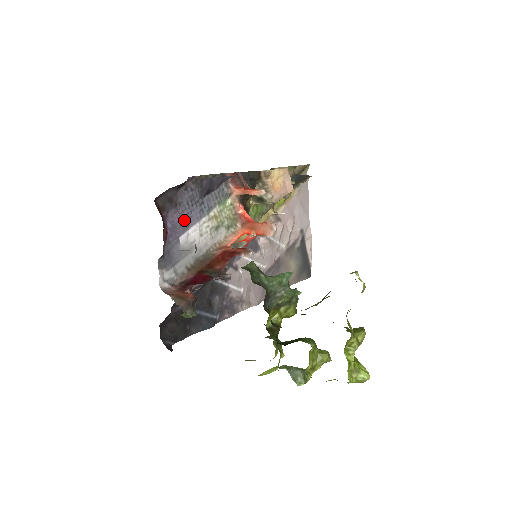
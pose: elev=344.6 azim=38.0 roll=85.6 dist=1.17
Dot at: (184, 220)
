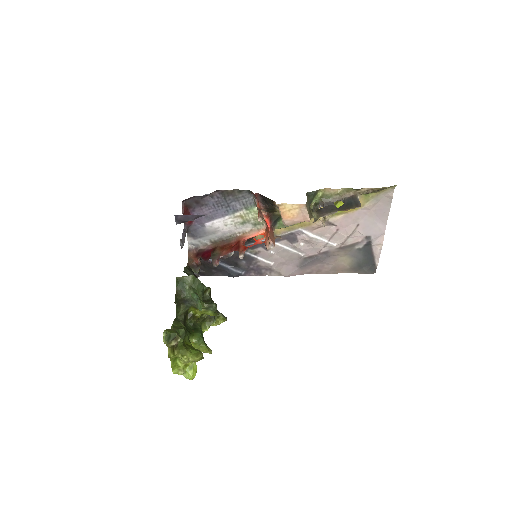
Dot at: (210, 214)
